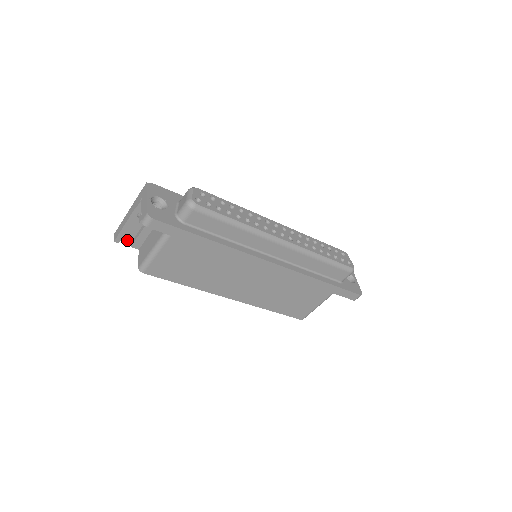
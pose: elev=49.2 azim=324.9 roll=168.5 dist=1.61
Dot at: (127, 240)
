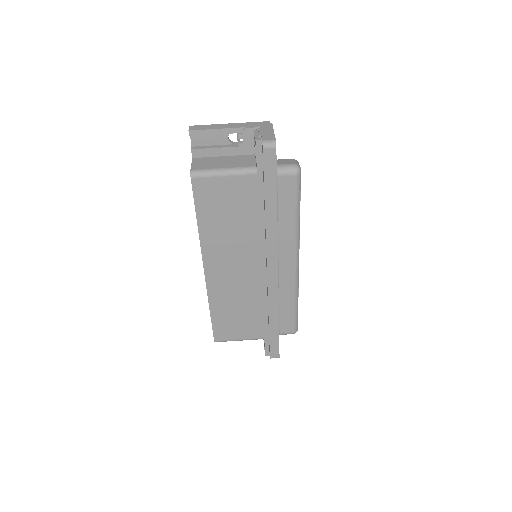
Dot at: (193, 141)
